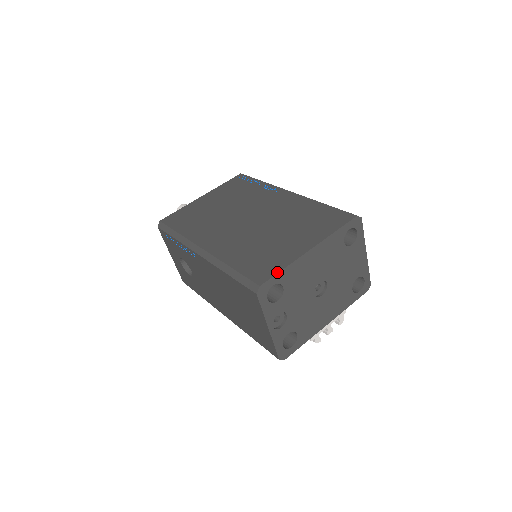
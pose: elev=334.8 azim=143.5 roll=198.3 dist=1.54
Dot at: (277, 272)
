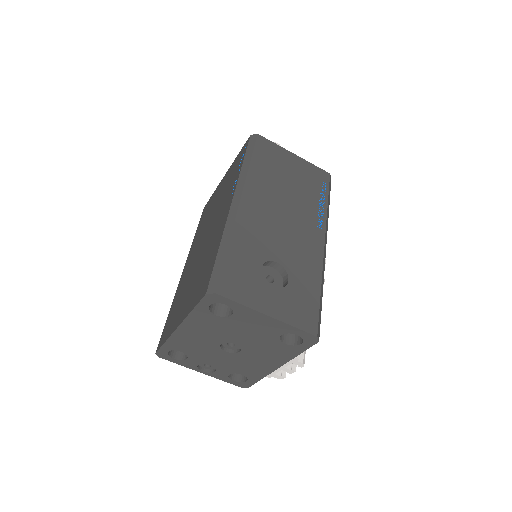
Dot at: (162, 344)
